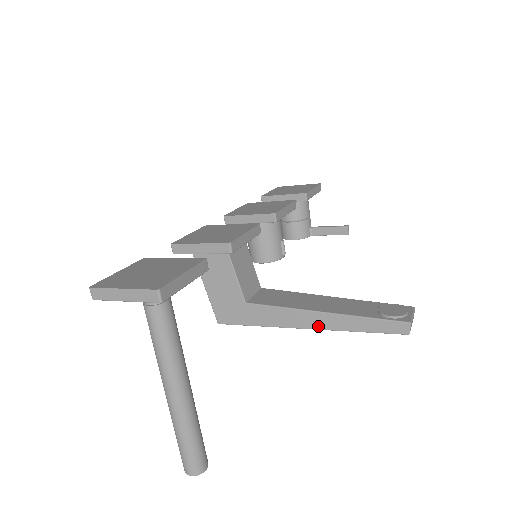
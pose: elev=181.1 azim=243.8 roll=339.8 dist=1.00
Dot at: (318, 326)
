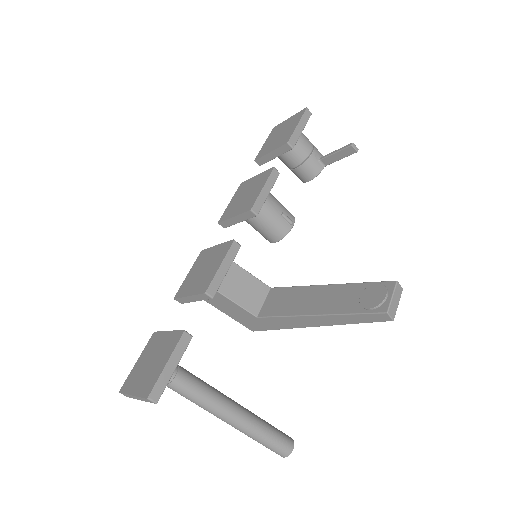
Dot at: (319, 324)
